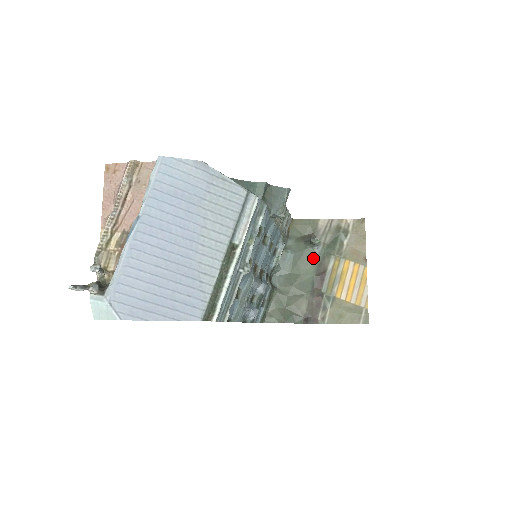
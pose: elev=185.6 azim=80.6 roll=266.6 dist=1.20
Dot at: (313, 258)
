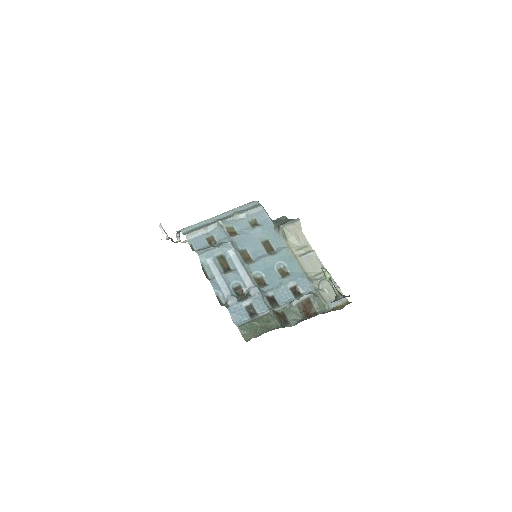
Dot at: occluded
